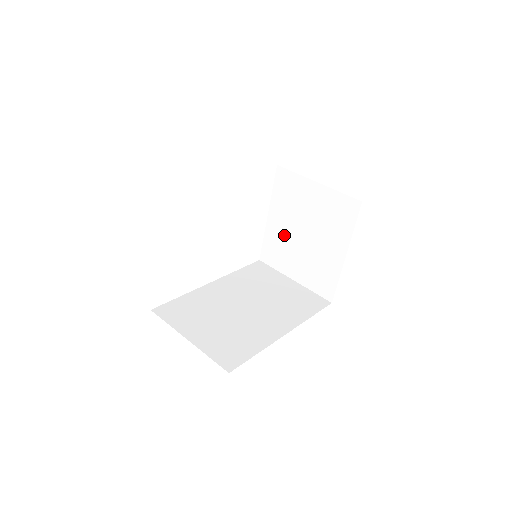
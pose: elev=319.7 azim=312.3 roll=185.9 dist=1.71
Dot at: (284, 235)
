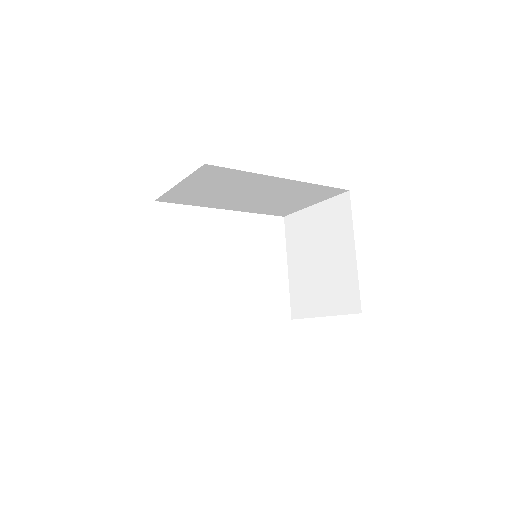
Dot at: (304, 275)
